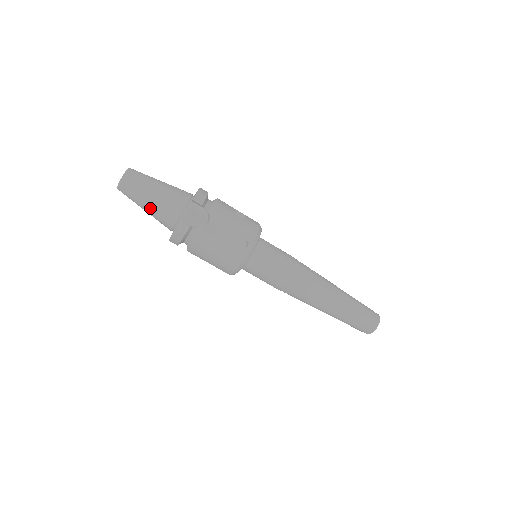
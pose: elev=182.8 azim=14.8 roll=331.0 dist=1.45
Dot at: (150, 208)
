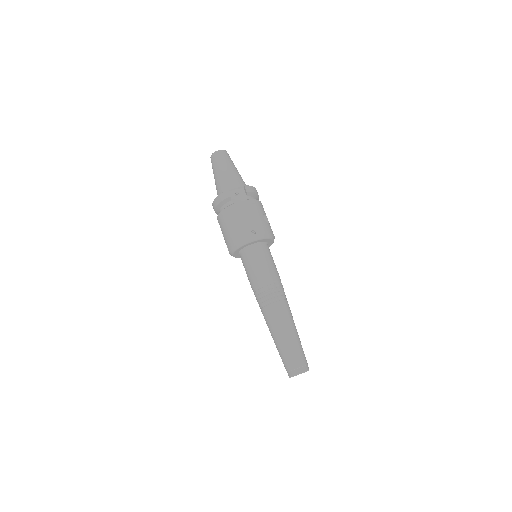
Dot at: (218, 176)
